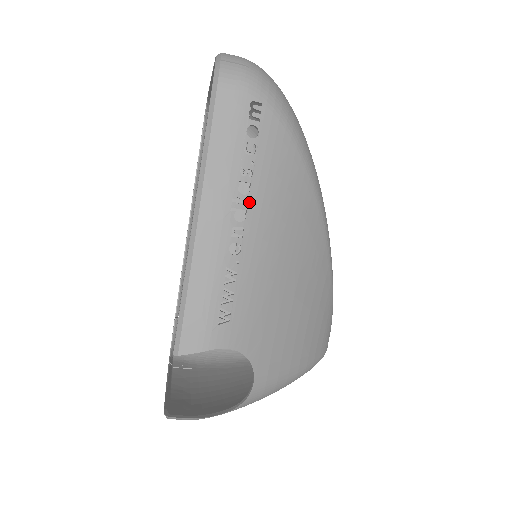
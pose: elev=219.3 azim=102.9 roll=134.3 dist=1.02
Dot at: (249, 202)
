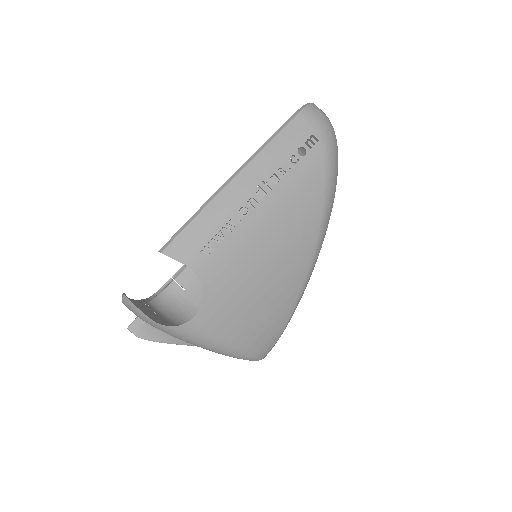
Dot at: (272, 190)
